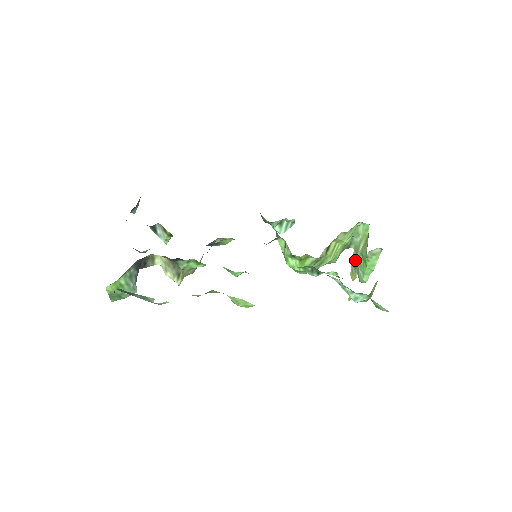
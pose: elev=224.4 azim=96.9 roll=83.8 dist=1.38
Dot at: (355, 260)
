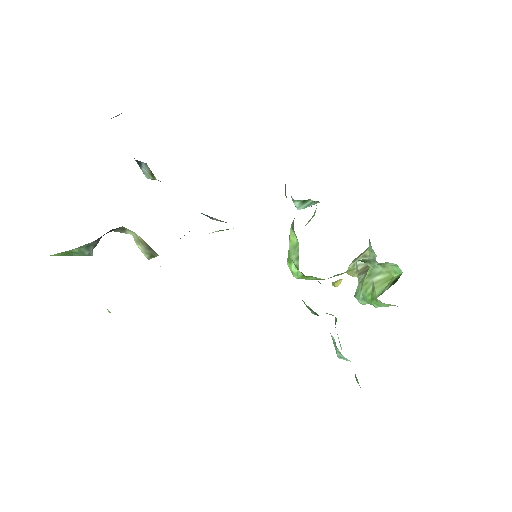
Dot at: occluded
